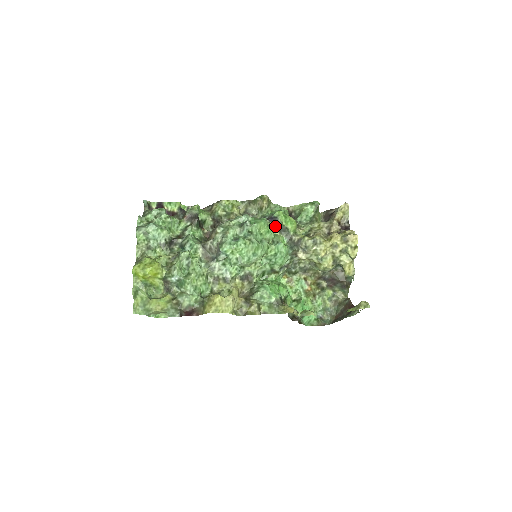
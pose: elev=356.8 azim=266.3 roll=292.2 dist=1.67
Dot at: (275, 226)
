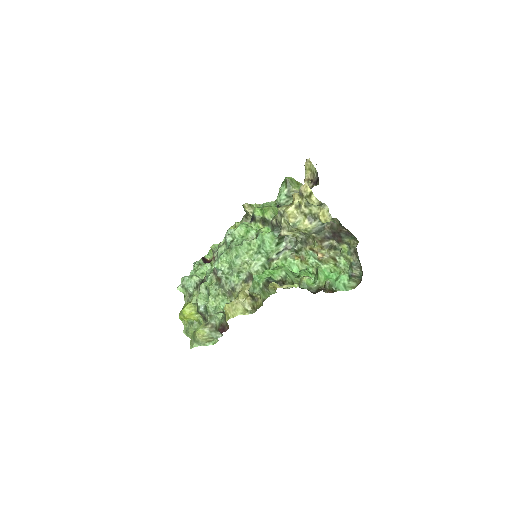
Dot at: (256, 223)
